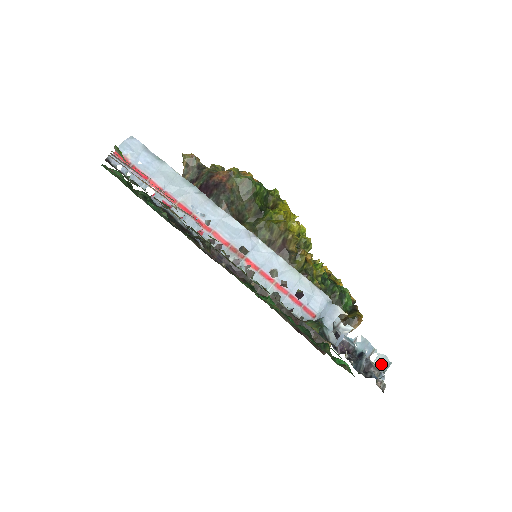
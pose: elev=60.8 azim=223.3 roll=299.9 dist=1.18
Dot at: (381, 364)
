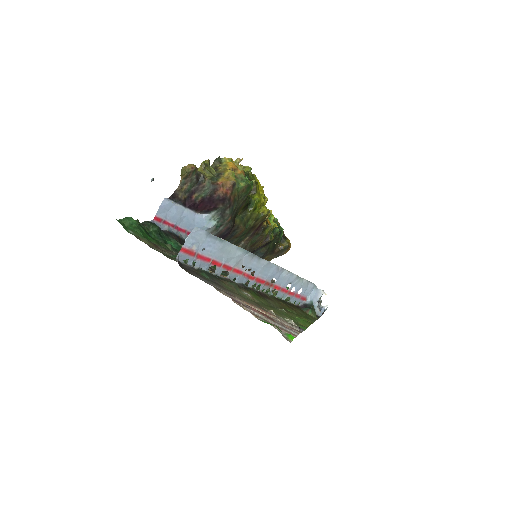
Dot at: occluded
